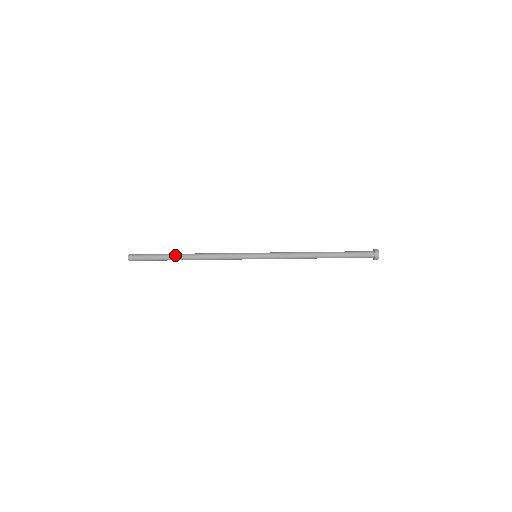
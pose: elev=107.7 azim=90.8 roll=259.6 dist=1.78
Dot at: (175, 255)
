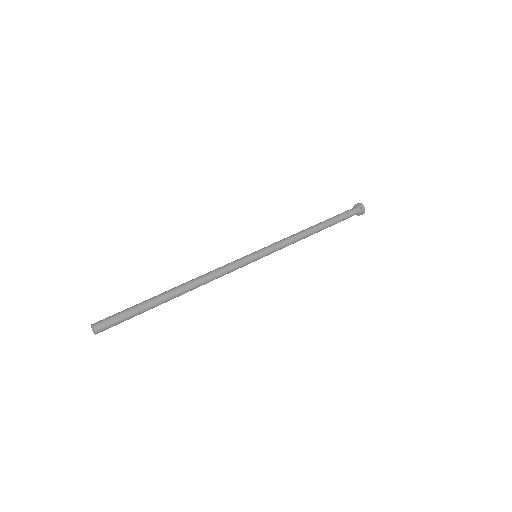
Dot at: (162, 295)
